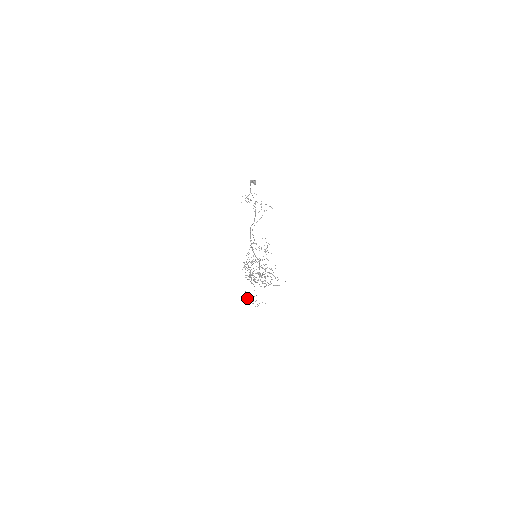
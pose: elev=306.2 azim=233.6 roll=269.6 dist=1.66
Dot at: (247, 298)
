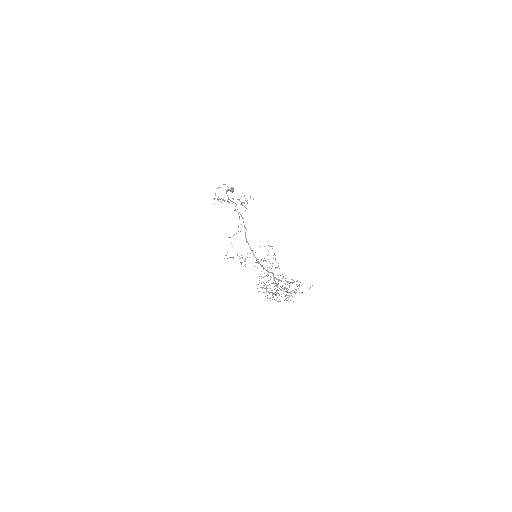
Dot at: occluded
